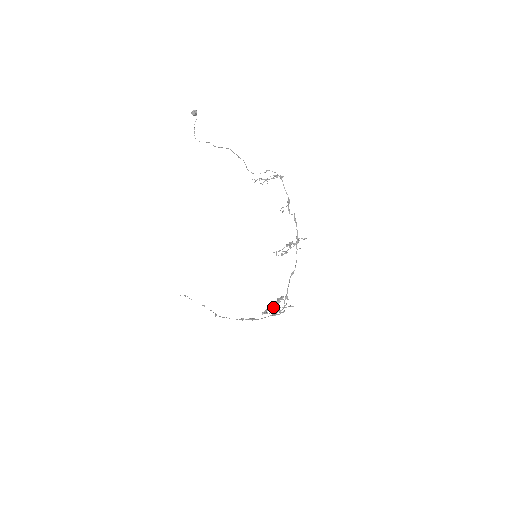
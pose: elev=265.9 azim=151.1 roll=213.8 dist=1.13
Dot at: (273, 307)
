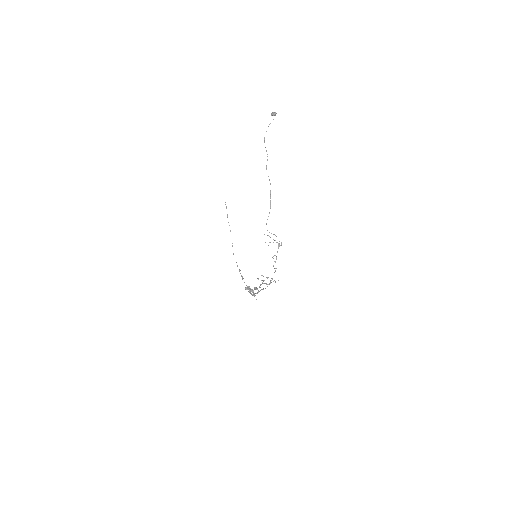
Dot at: occluded
